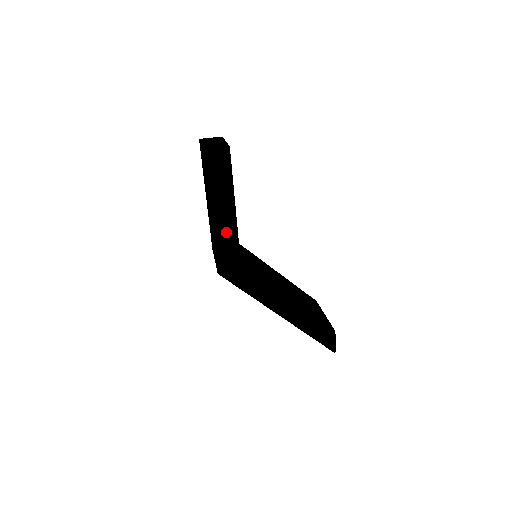
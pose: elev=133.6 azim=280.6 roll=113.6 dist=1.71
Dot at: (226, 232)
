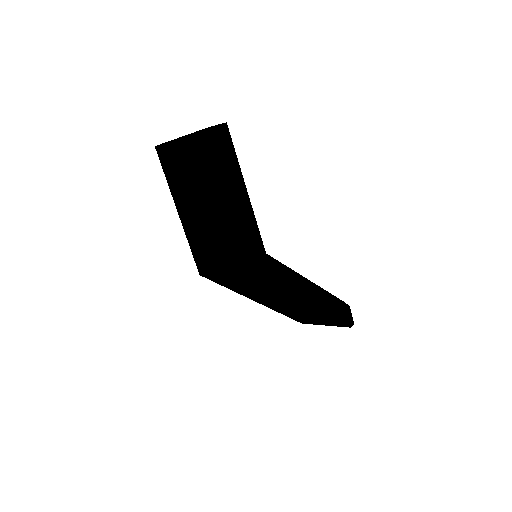
Dot at: (249, 219)
